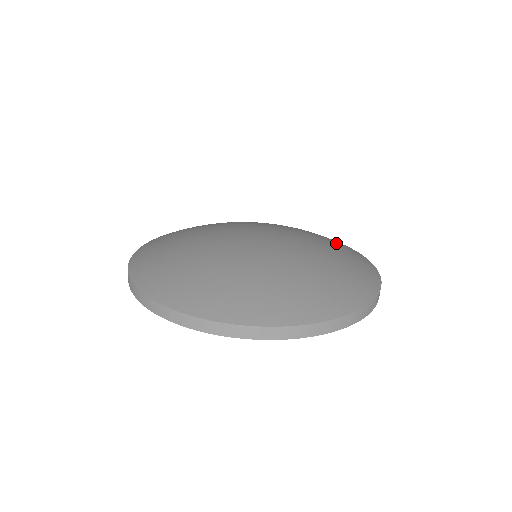
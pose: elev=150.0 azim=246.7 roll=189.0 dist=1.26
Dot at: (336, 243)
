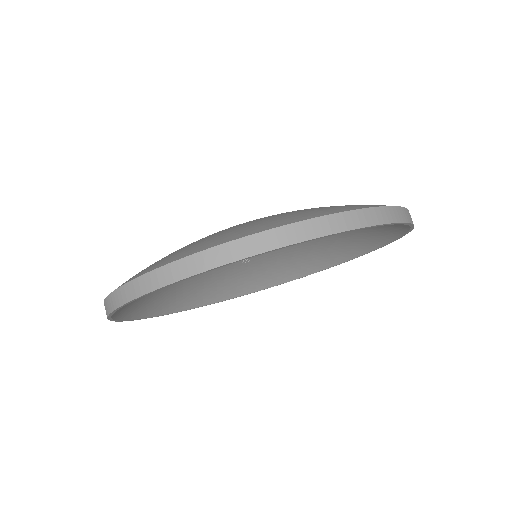
Dot at: occluded
